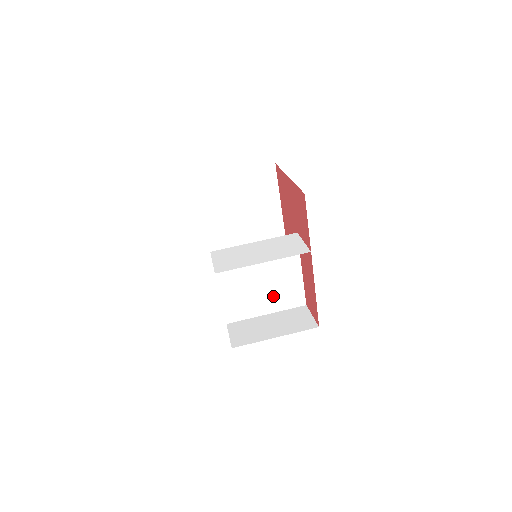
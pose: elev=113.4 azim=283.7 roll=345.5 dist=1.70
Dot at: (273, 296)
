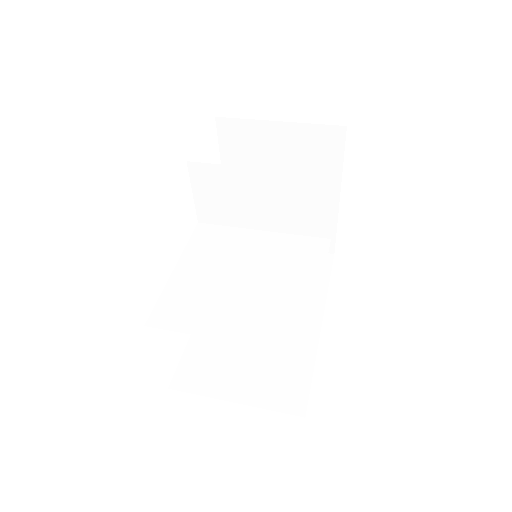
Dot at: (252, 312)
